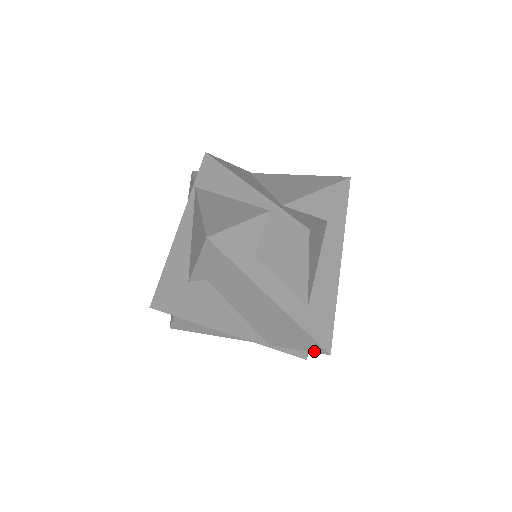
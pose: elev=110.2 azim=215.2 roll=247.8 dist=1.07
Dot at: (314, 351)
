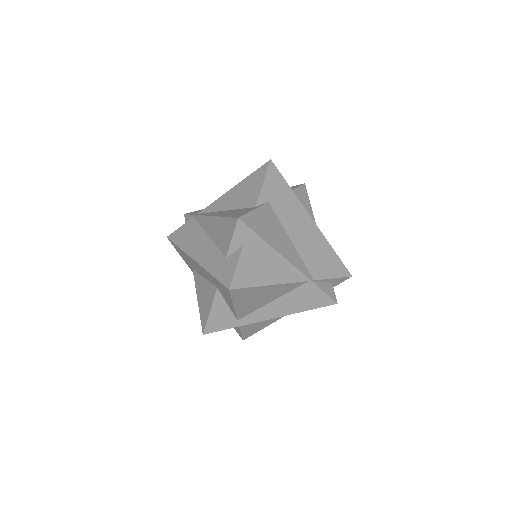
Dot at: (342, 275)
